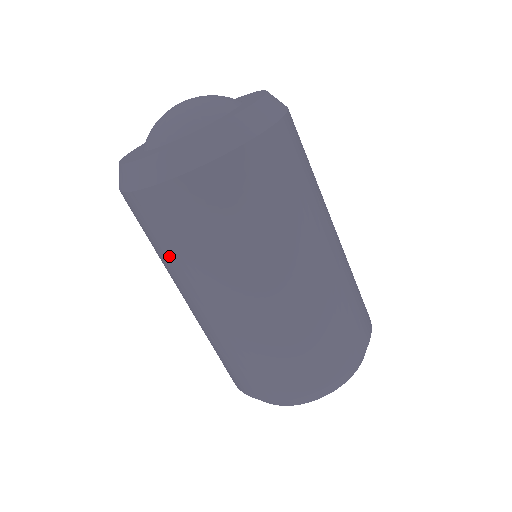
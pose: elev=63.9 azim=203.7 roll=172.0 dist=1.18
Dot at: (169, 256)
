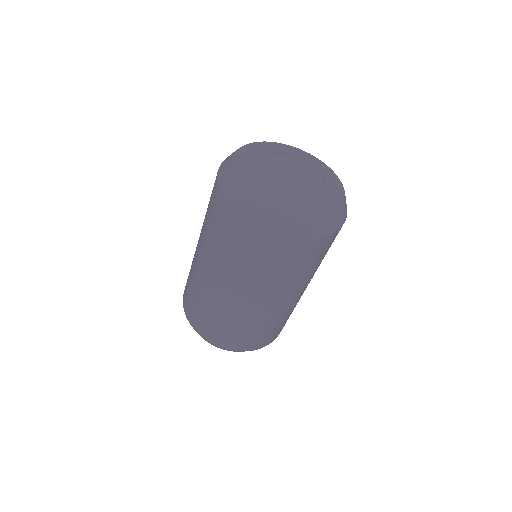
Dot at: (206, 218)
